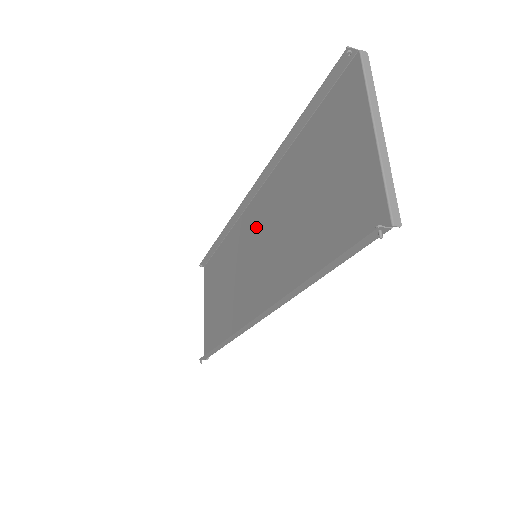
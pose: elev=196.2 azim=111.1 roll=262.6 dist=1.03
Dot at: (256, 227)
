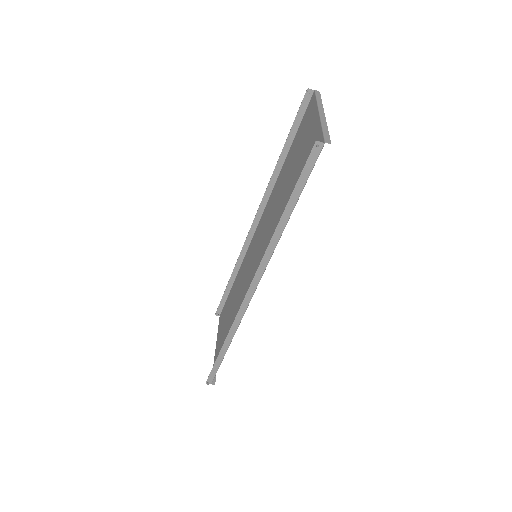
Dot at: (258, 239)
